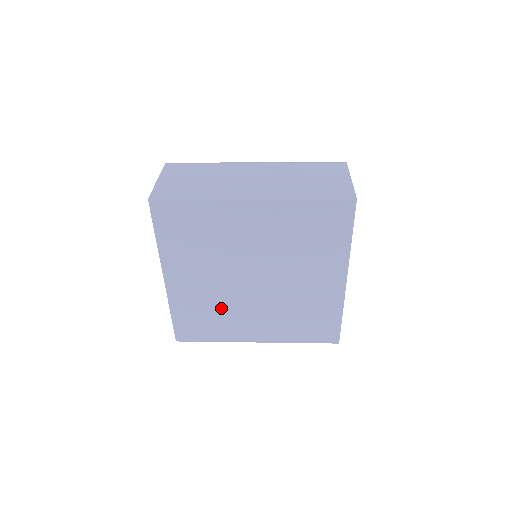
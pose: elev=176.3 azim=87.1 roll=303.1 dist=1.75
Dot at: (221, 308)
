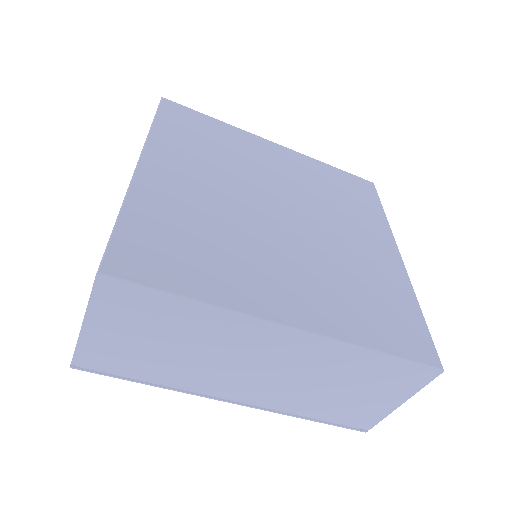
Dot at: (225, 234)
